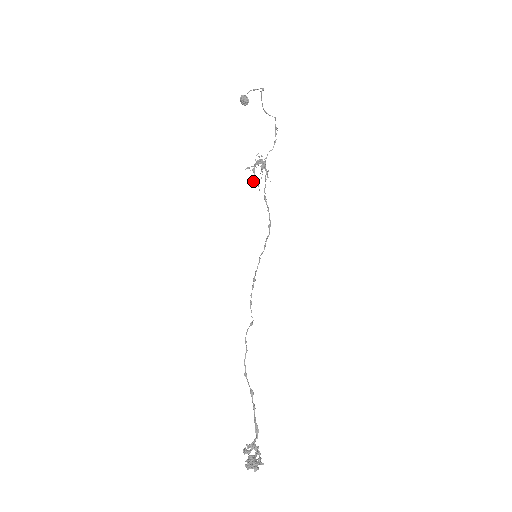
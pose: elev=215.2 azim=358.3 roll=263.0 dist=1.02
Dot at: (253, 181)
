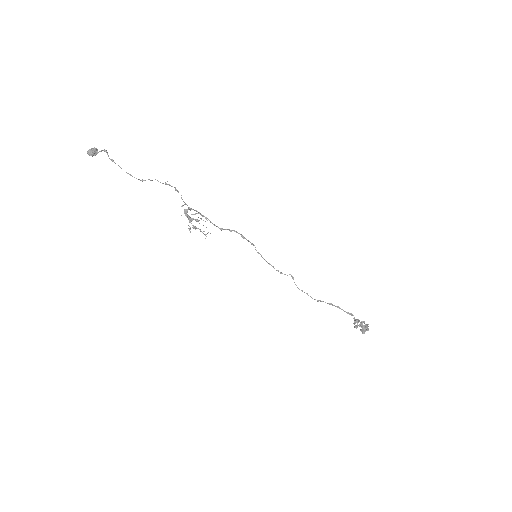
Dot at: (205, 235)
